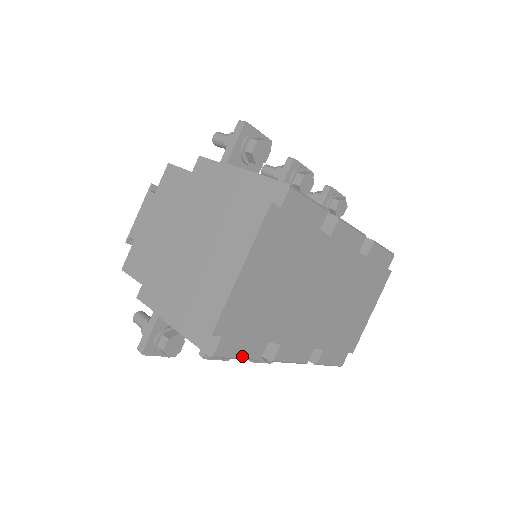
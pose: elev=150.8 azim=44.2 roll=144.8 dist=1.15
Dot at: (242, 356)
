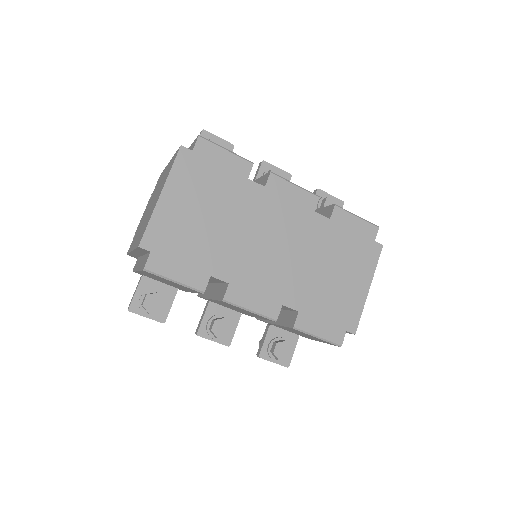
Dot at: (179, 280)
